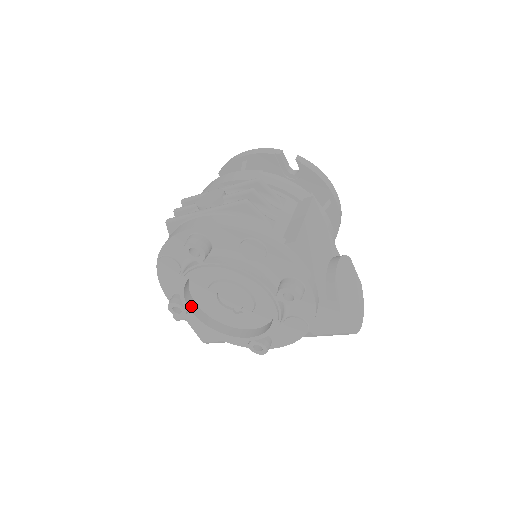
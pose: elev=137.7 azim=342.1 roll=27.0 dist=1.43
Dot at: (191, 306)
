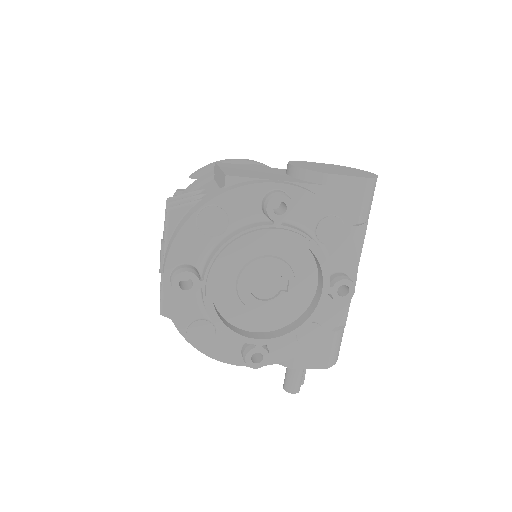
Dot at: (257, 337)
